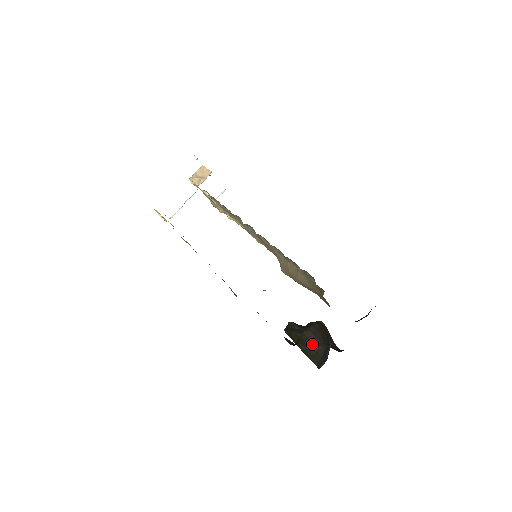
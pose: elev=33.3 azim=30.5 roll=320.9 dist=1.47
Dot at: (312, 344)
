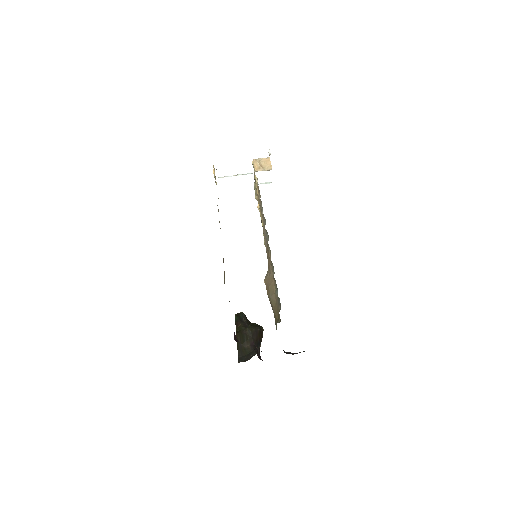
Dot at: (246, 341)
